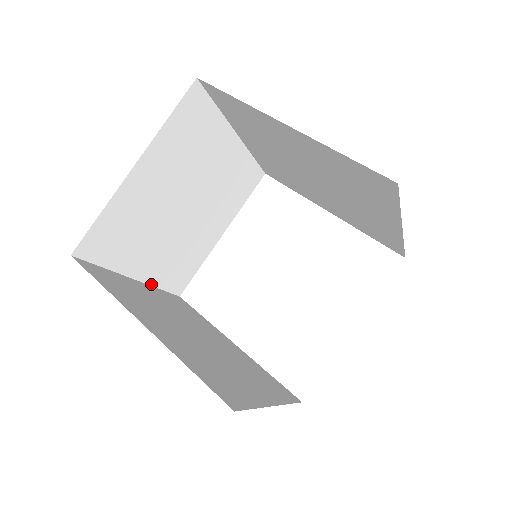
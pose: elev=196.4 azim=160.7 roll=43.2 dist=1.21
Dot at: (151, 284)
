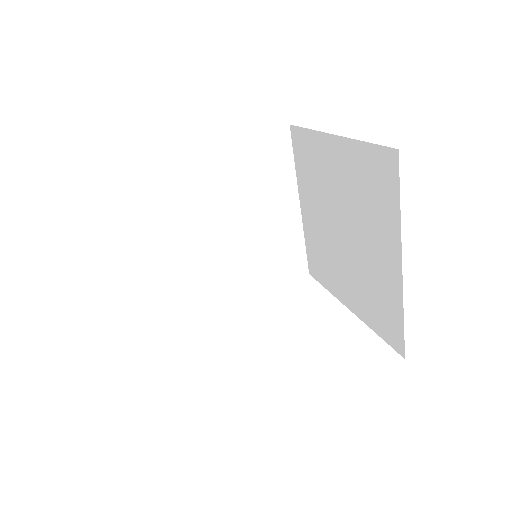
Dot at: (156, 272)
